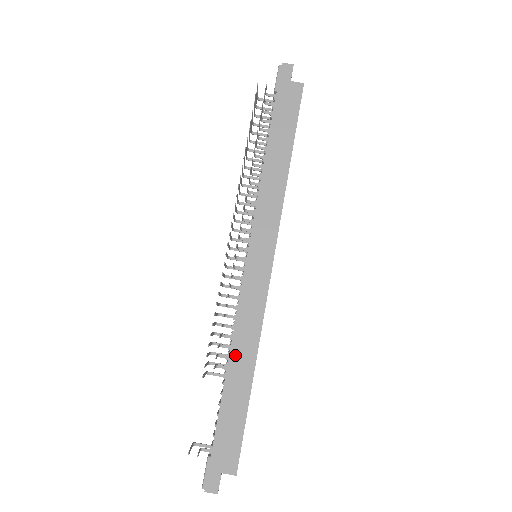
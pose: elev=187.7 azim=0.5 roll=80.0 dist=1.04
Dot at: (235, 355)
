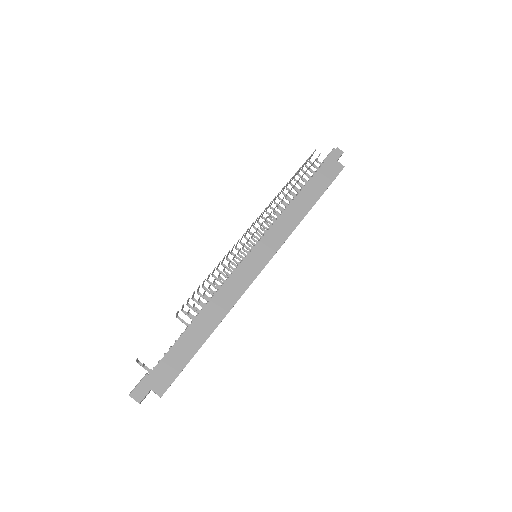
Dot at: (207, 311)
